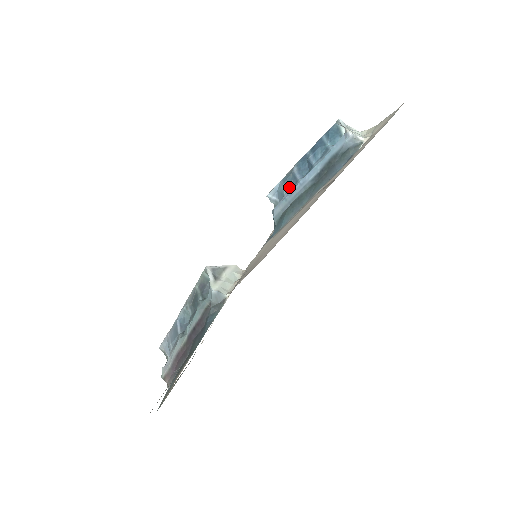
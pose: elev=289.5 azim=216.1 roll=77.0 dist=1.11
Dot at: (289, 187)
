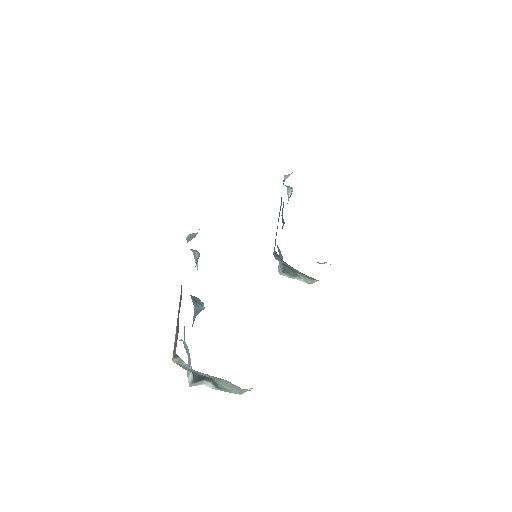
Dot at: occluded
